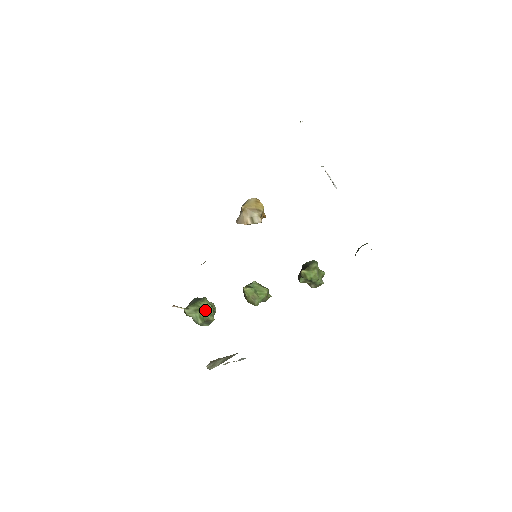
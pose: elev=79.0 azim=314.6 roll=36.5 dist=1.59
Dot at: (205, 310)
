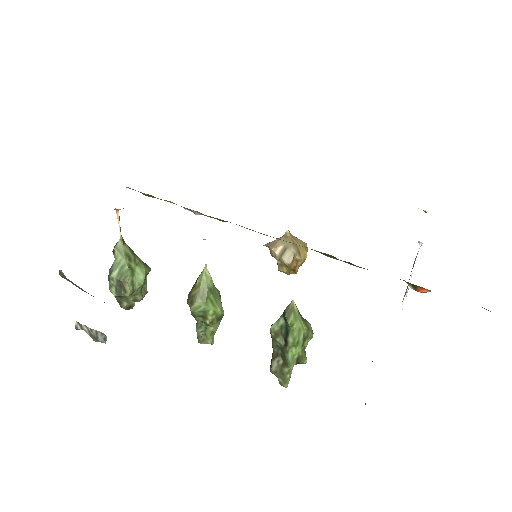
Dot at: (135, 271)
